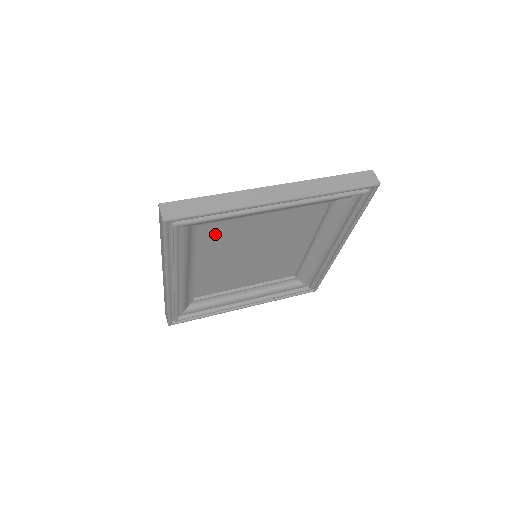
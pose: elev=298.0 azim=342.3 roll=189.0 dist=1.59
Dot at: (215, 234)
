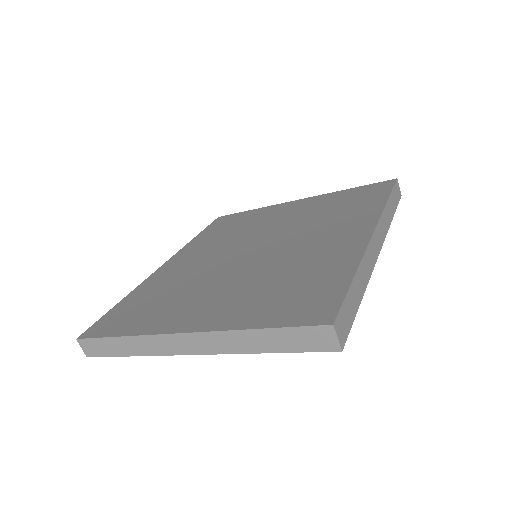
Dot at: occluded
